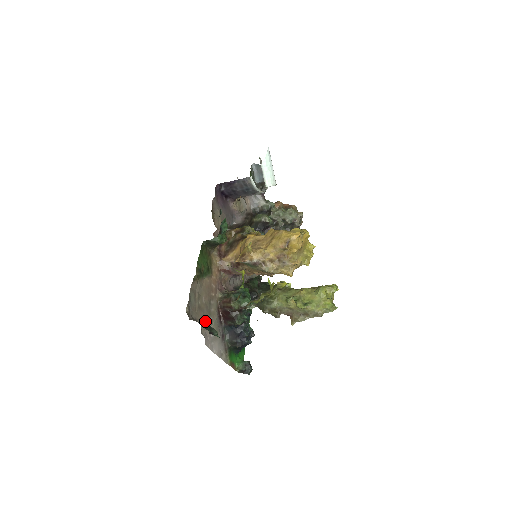
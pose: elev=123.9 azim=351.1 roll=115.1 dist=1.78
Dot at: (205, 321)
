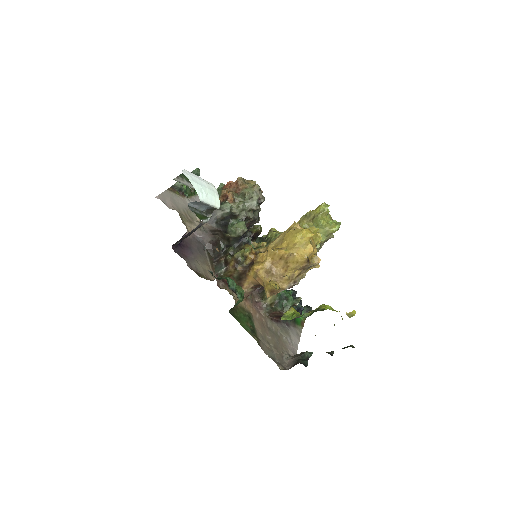
Dot at: (282, 344)
